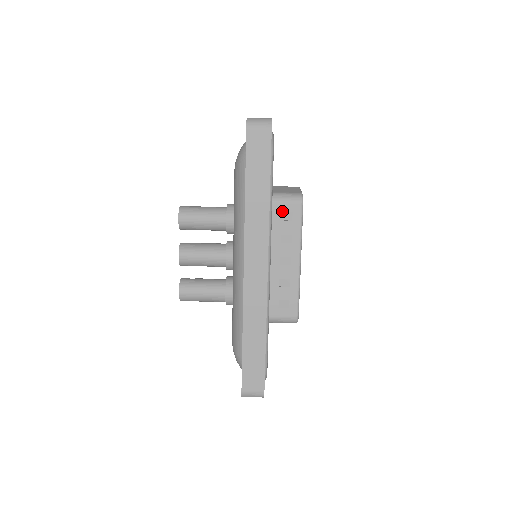
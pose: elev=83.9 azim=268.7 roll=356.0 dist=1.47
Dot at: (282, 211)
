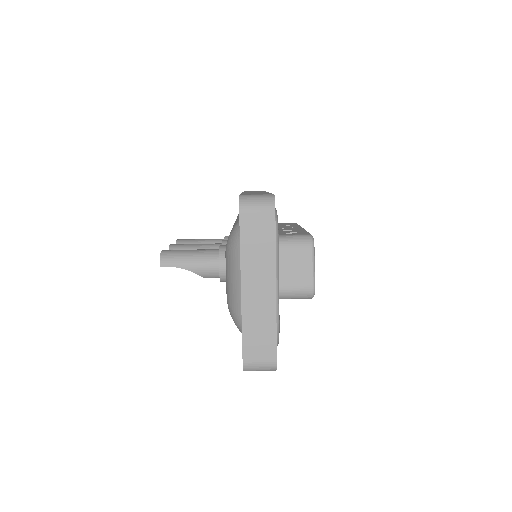
Dot at: occluded
